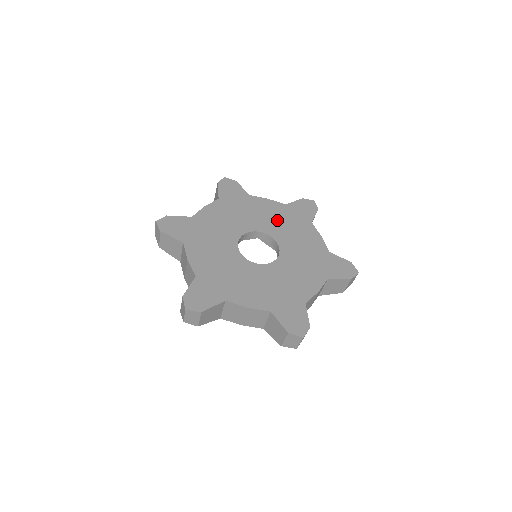
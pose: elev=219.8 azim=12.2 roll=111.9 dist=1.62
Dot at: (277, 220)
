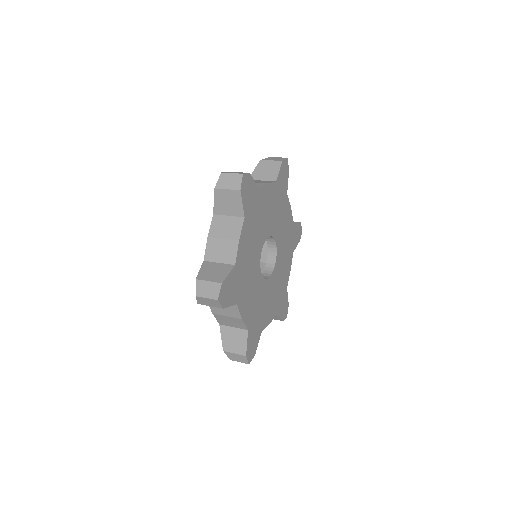
Dot at: (274, 211)
